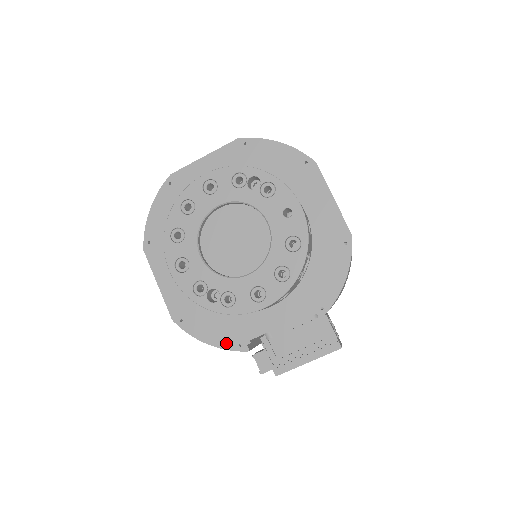
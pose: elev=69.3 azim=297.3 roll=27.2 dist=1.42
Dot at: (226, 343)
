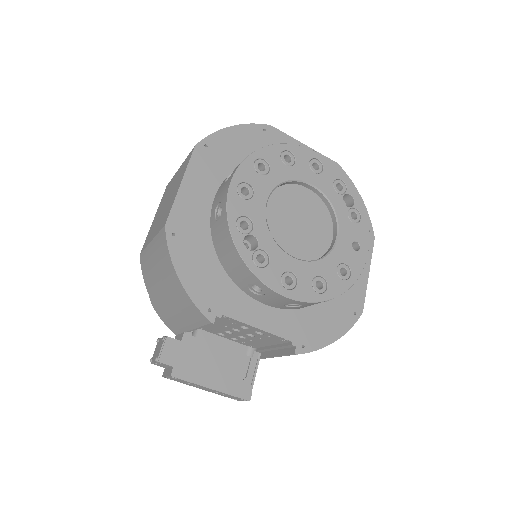
Dot at: (198, 296)
